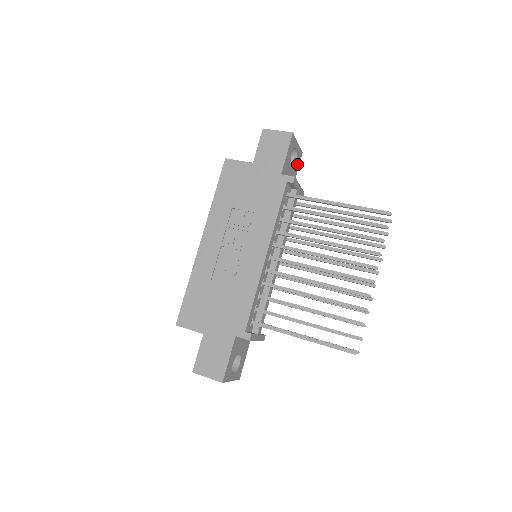
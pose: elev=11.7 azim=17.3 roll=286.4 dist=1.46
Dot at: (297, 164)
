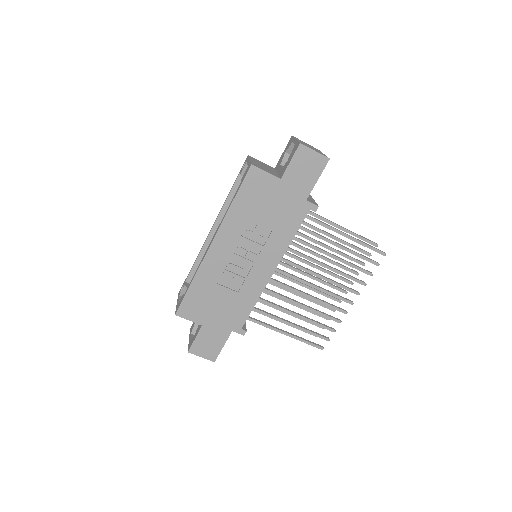
Dot at: occluded
